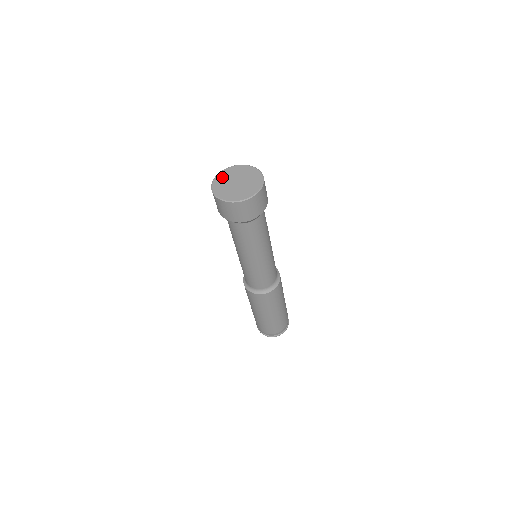
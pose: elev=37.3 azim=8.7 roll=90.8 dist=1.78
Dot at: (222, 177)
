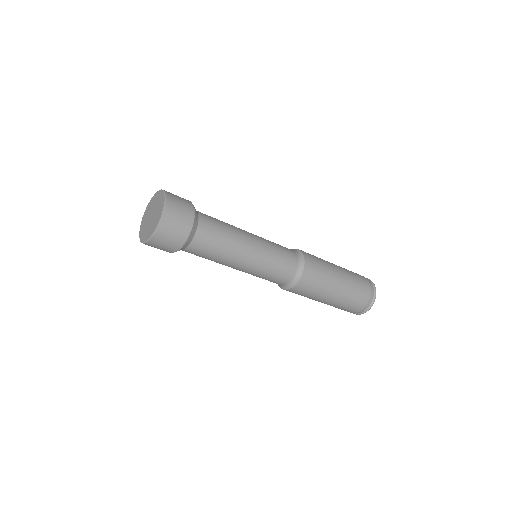
Dot at: (146, 214)
